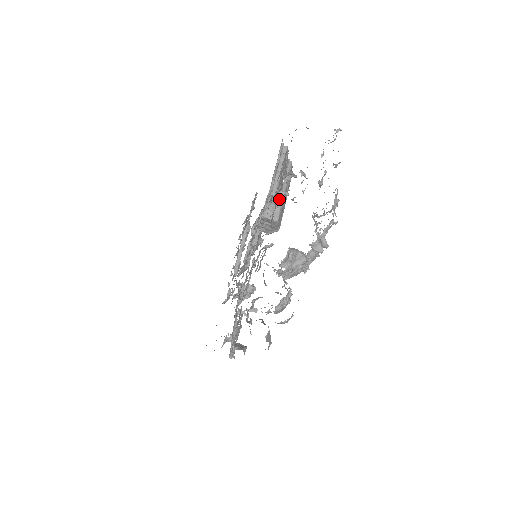
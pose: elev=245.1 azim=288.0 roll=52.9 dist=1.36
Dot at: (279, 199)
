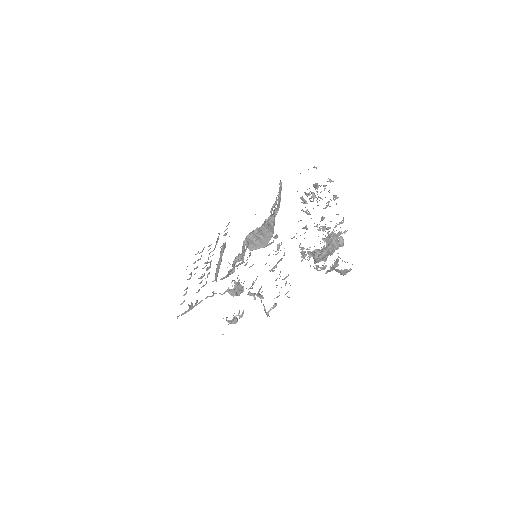
Dot at: occluded
